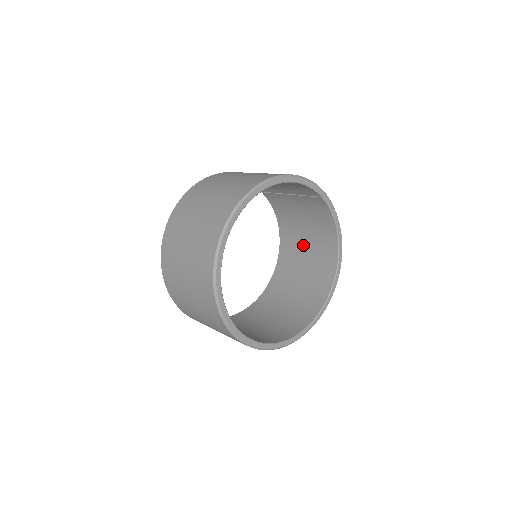
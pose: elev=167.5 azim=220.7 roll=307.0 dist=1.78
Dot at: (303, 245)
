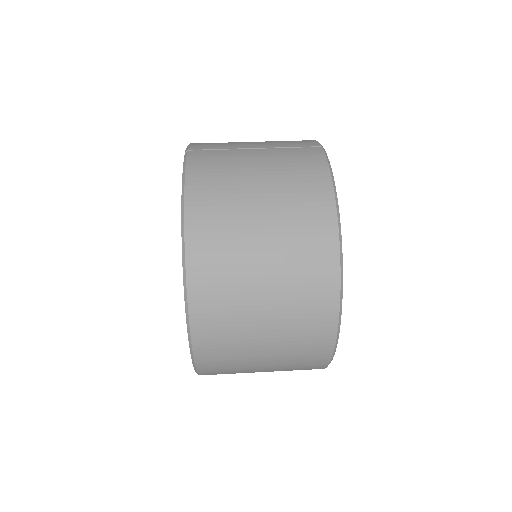
Dot at: occluded
